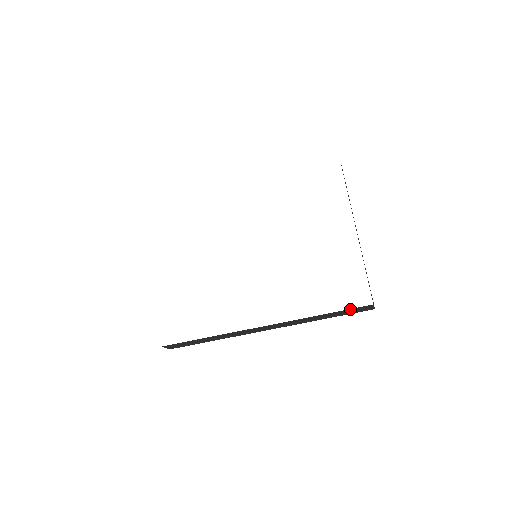
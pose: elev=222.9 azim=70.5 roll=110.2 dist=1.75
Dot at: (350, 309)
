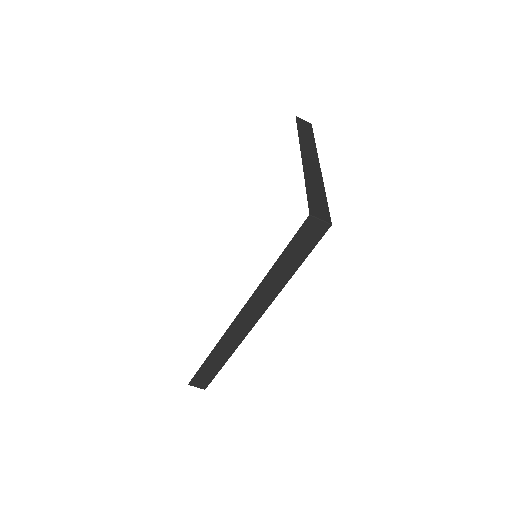
Dot at: (295, 238)
